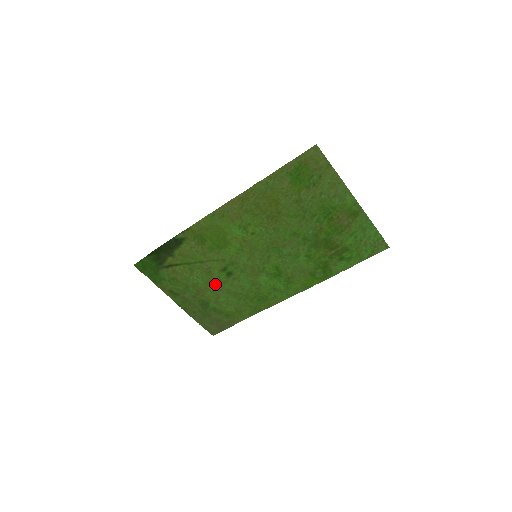
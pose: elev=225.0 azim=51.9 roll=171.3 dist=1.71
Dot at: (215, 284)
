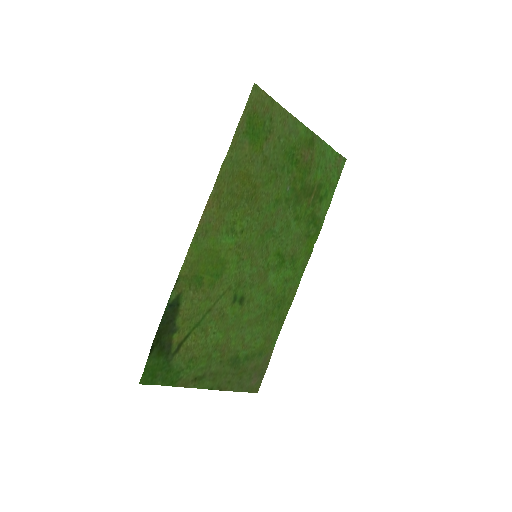
Dot at: (234, 326)
